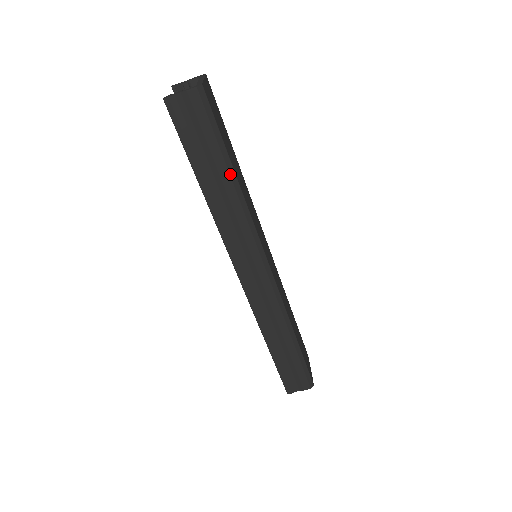
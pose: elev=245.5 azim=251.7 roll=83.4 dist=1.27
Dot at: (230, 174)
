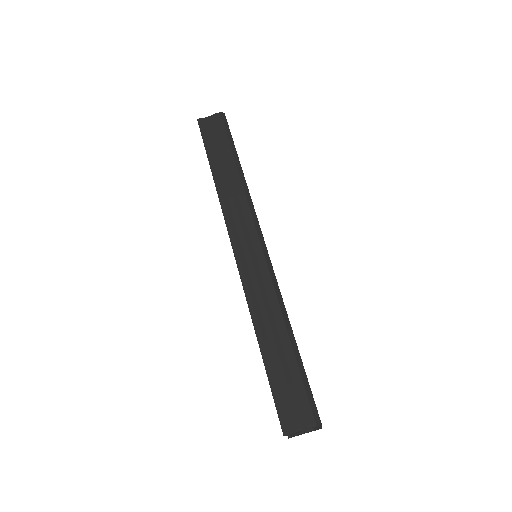
Dot at: (236, 163)
